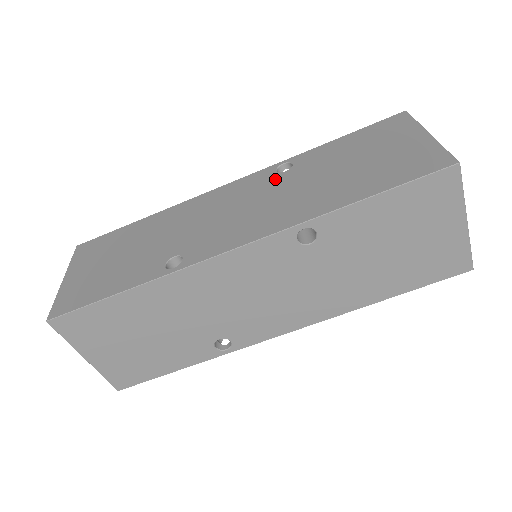
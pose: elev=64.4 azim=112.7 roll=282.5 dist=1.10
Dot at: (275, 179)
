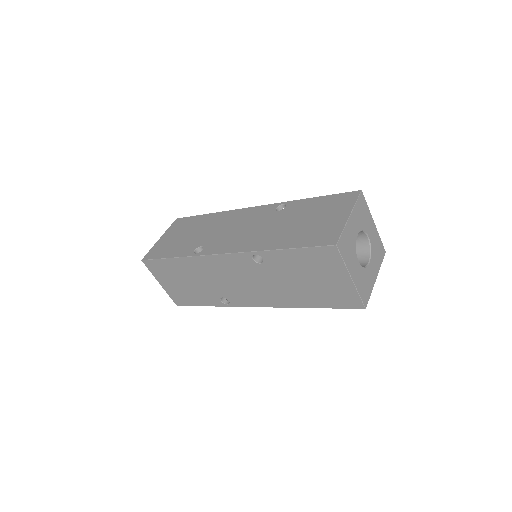
Dot at: (270, 214)
